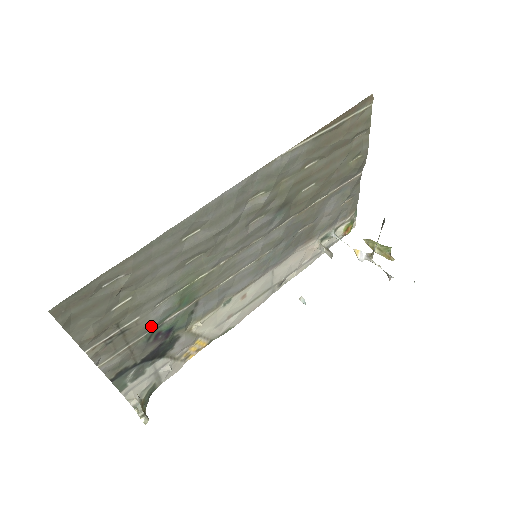
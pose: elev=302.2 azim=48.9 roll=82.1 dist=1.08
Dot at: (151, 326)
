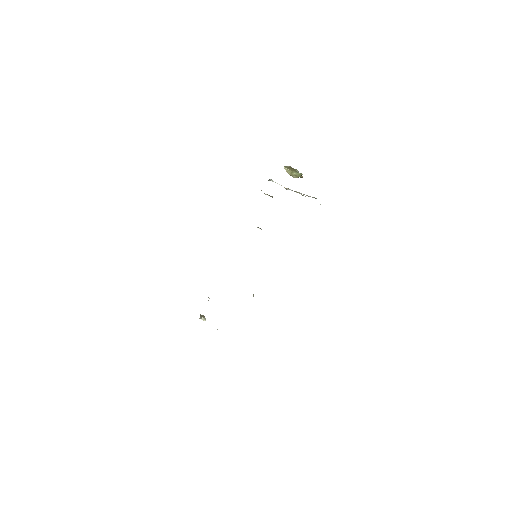
Dot at: occluded
